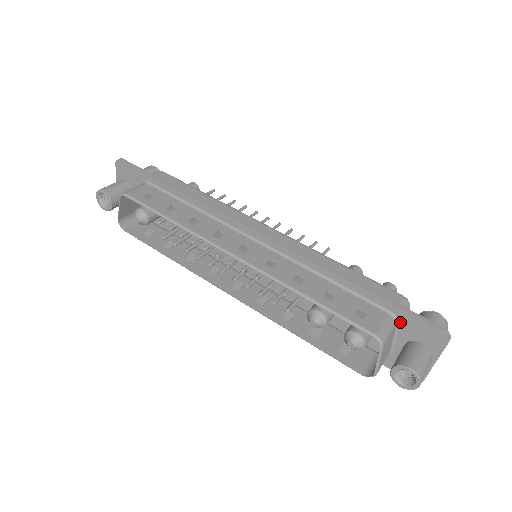
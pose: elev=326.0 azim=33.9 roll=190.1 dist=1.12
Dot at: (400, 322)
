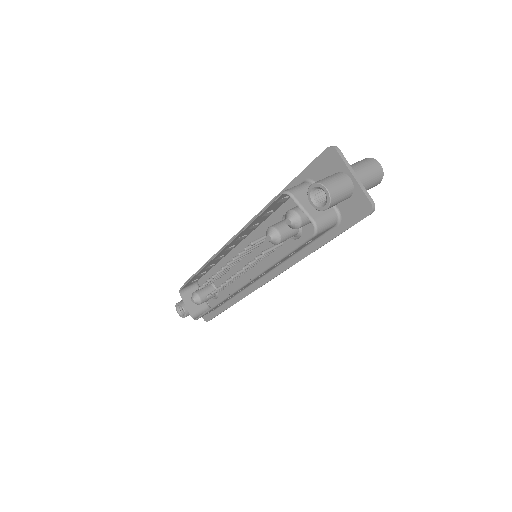
Dot at: (313, 180)
